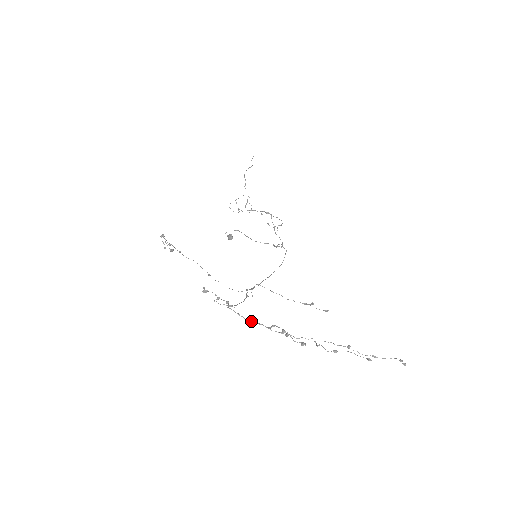
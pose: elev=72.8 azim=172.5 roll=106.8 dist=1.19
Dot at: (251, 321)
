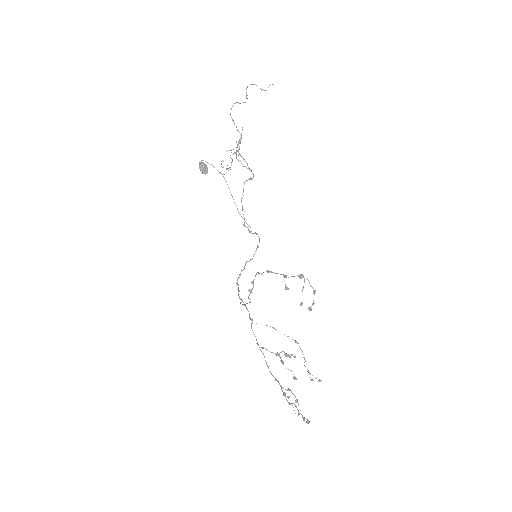
Dot at: occluded
